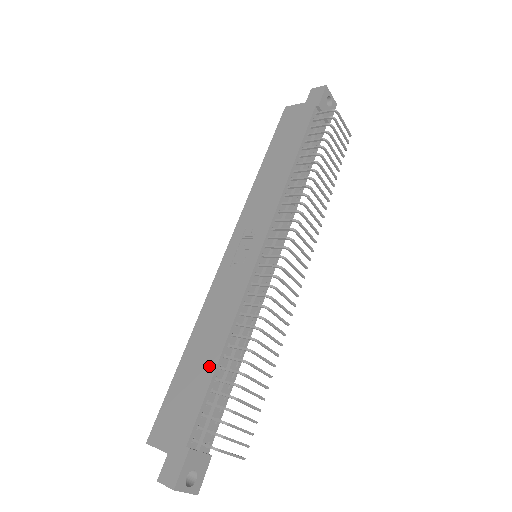
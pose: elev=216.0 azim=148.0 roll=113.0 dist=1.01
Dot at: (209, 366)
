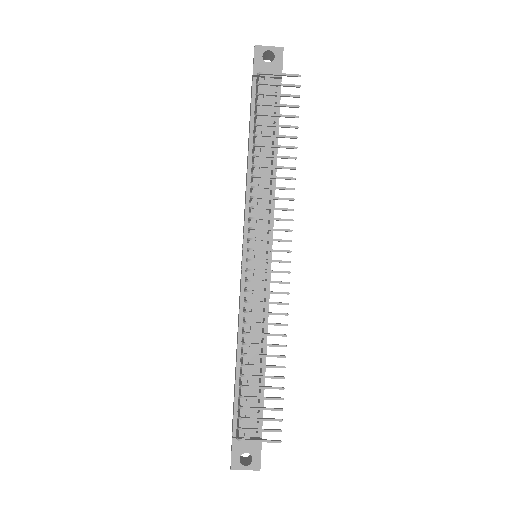
Dot at: (236, 369)
